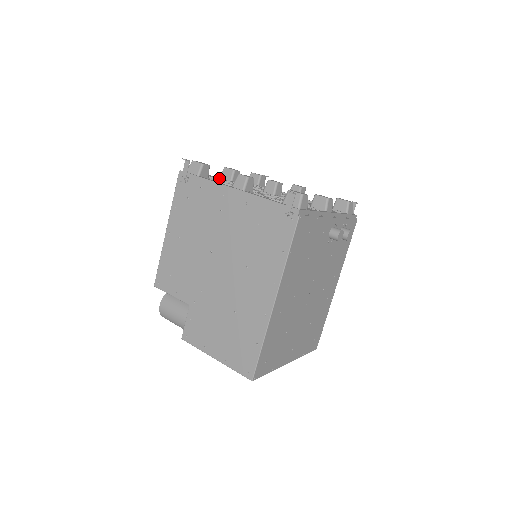
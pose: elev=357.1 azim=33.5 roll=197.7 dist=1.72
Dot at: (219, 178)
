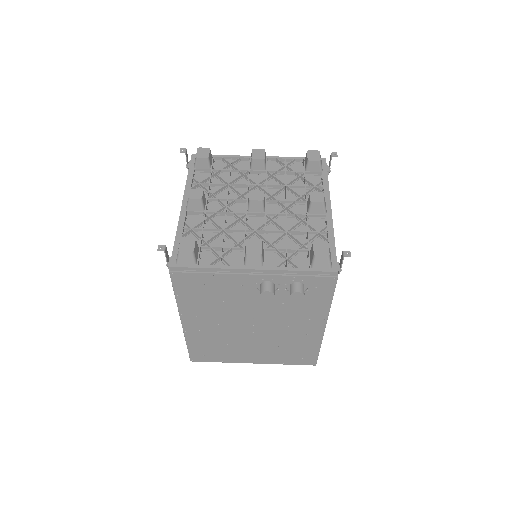
Dot at: (249, 159)
